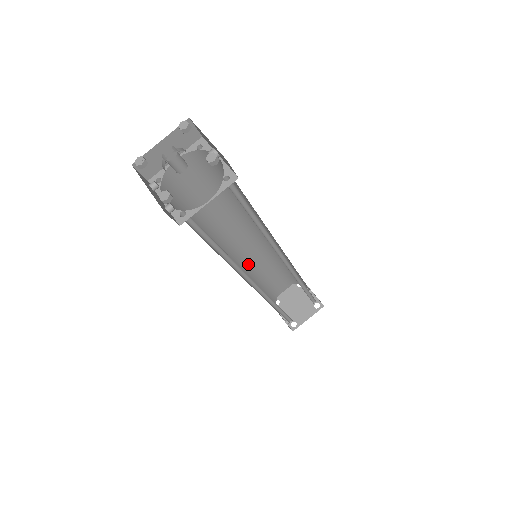
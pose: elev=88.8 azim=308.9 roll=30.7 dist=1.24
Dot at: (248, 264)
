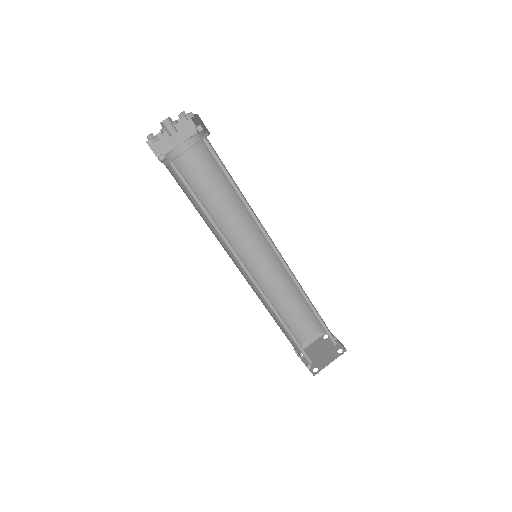
Dot at: (259, 282)
